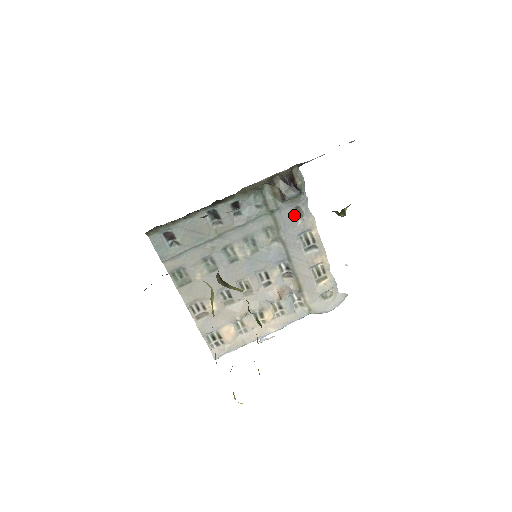
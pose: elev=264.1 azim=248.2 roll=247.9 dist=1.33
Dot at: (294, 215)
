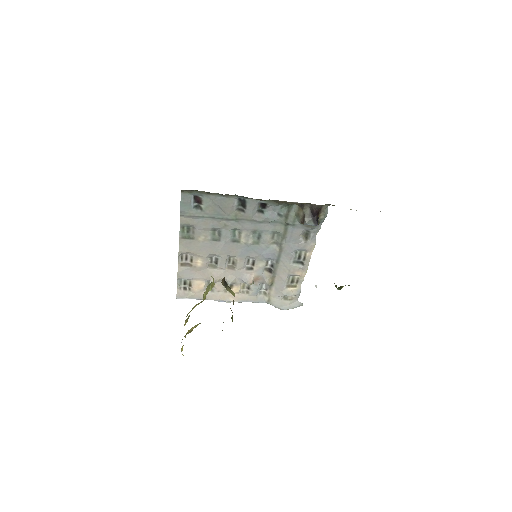
Dot at: (302, 235)
